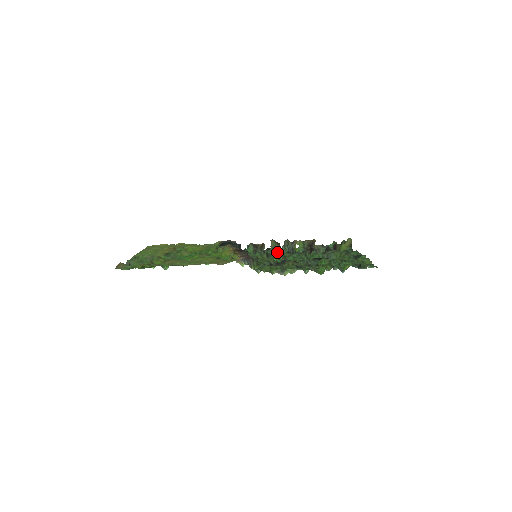
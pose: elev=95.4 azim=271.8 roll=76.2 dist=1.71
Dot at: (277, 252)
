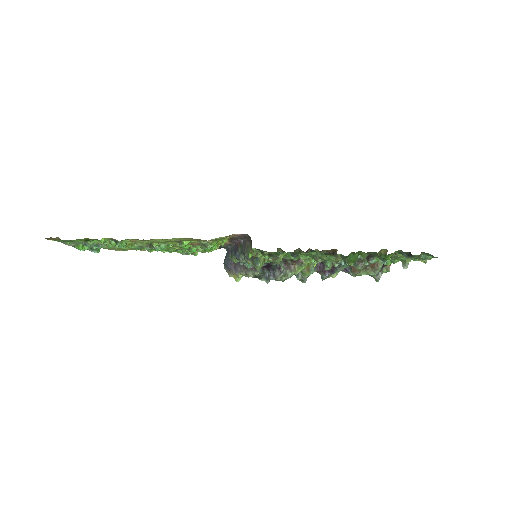
Dot at: occluded
